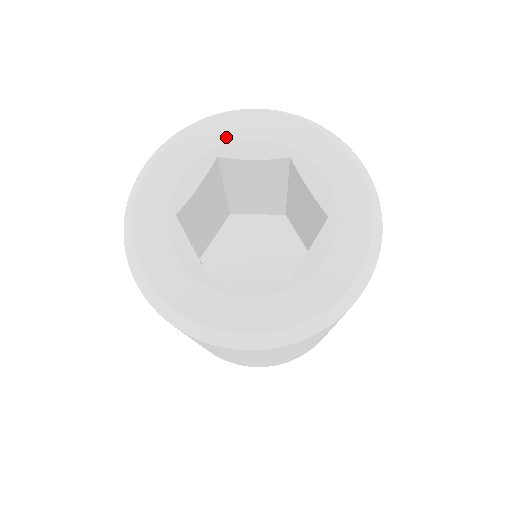
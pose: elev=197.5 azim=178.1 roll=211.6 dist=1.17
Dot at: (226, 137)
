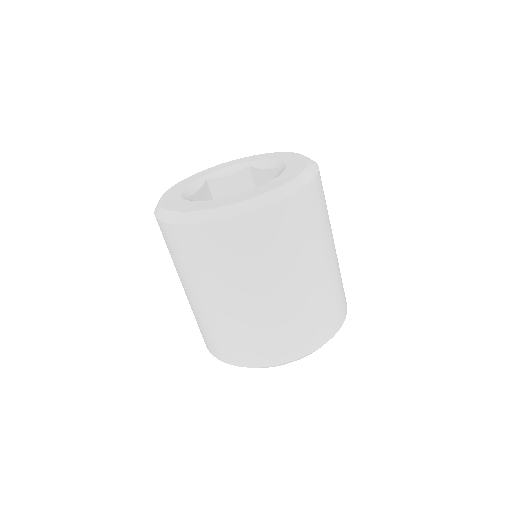
Dot at: (209, 172)
